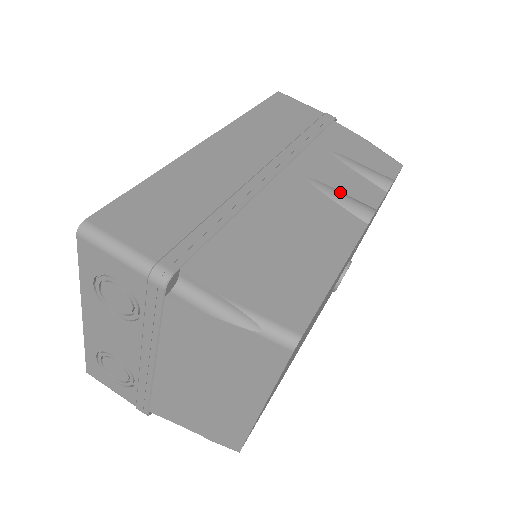
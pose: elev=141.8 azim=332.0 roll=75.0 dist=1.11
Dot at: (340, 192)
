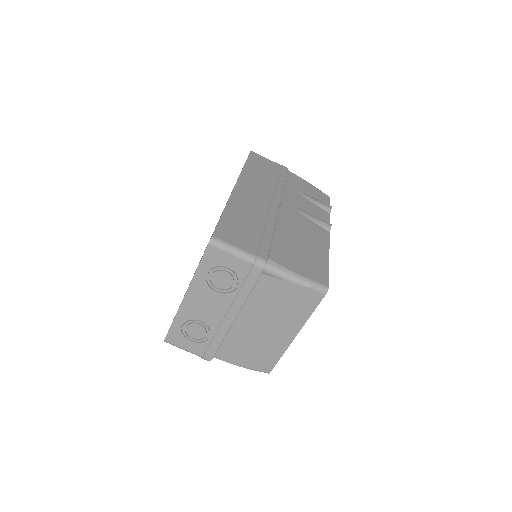
Dot at: (311, 214)
